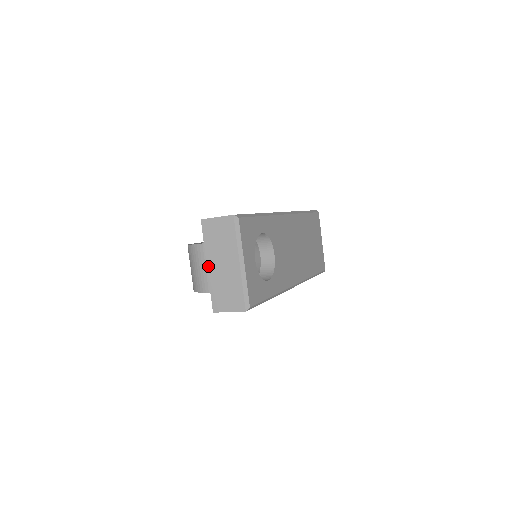
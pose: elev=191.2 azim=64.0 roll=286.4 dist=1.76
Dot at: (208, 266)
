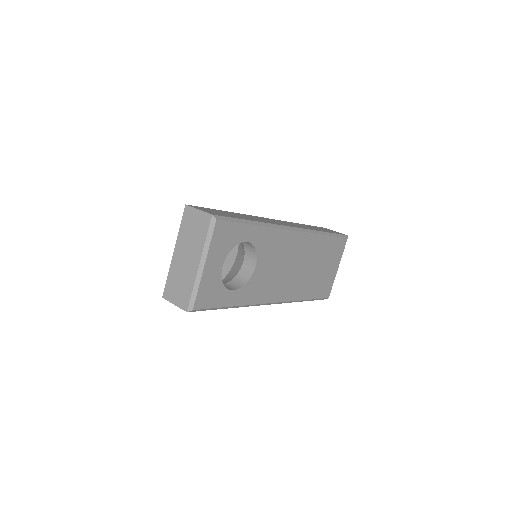
Dot at: (174, 252)
